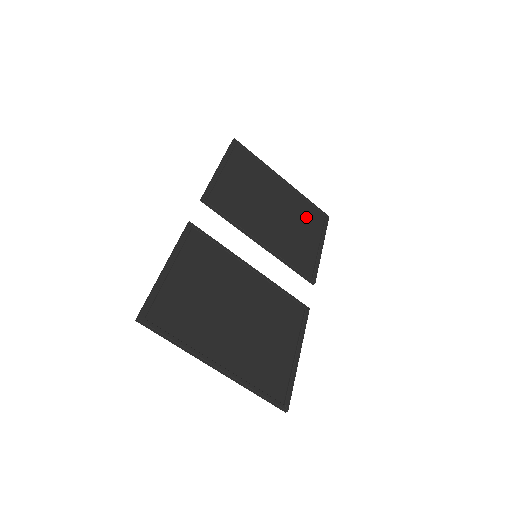
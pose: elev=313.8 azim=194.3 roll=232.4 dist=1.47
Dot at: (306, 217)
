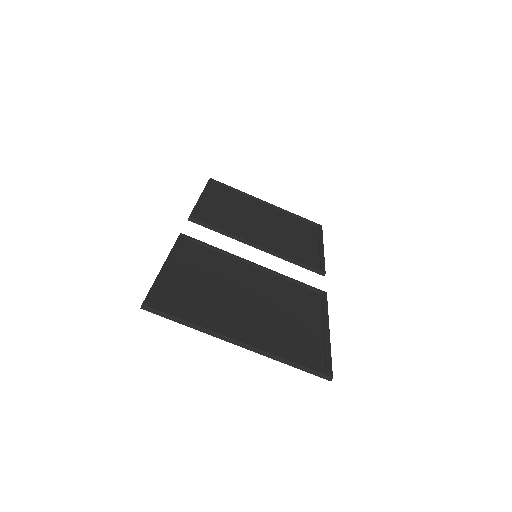
Dot at: (298, 227)
